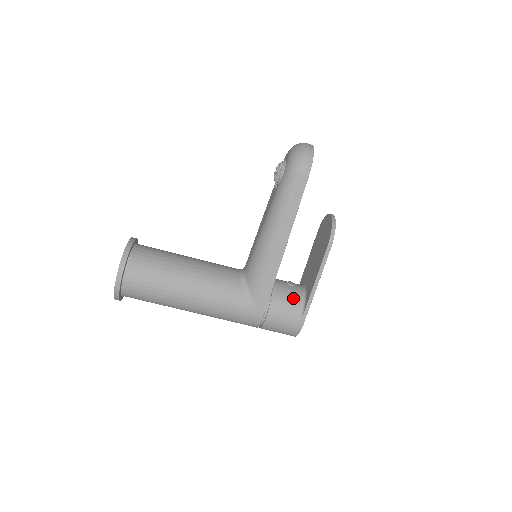
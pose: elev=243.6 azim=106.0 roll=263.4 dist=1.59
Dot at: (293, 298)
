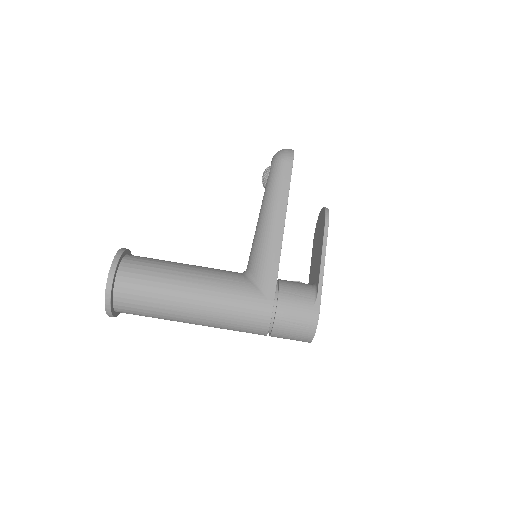
Dot at: (302, 286)
